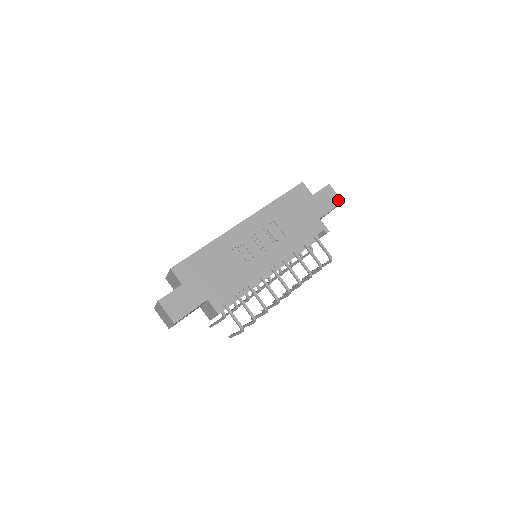
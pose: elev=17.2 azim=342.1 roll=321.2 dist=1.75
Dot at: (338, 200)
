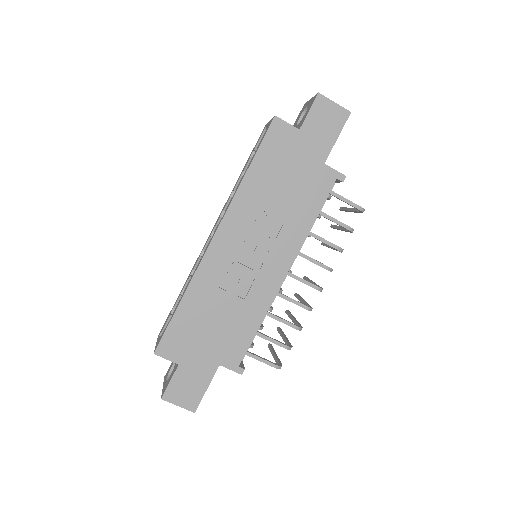
Dot at: (342, 114)
